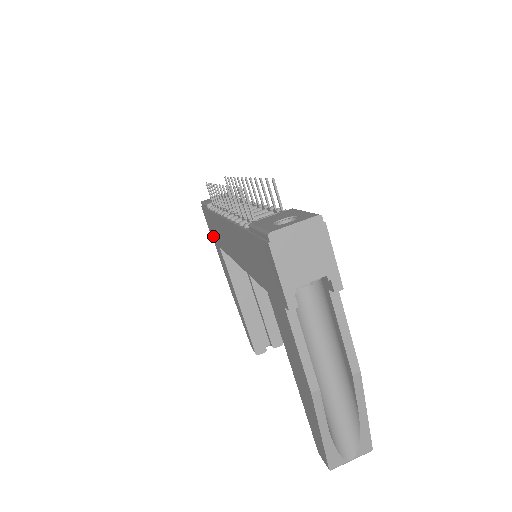
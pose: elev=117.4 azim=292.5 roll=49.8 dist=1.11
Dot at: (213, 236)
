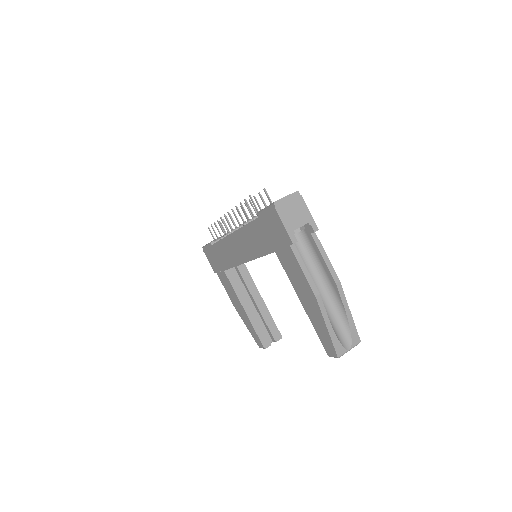
Dot at: (216, 267)
